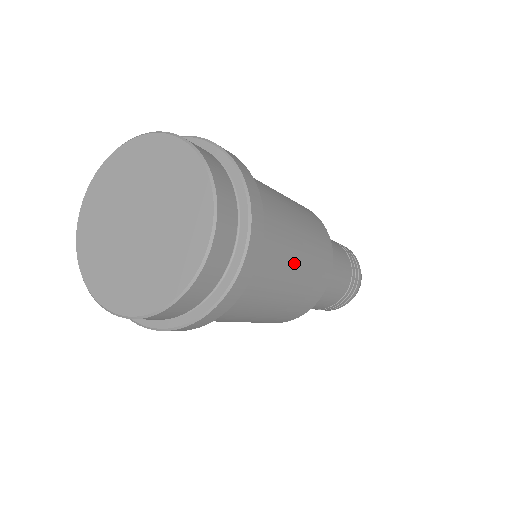
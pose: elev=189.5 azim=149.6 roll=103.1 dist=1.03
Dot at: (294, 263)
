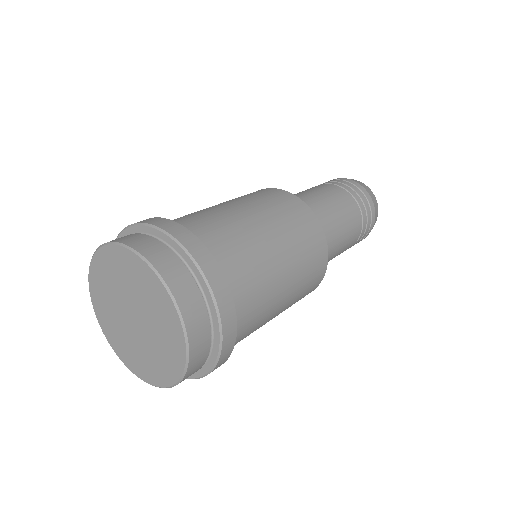
Dot at: (274, 314)
